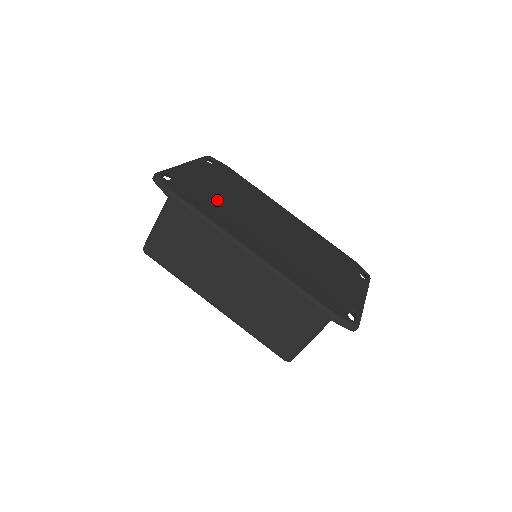
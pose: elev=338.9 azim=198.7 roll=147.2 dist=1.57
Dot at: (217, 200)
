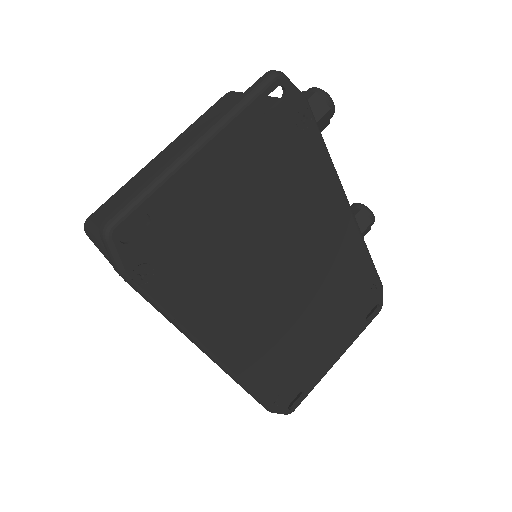
Dot at: (215, 255)
